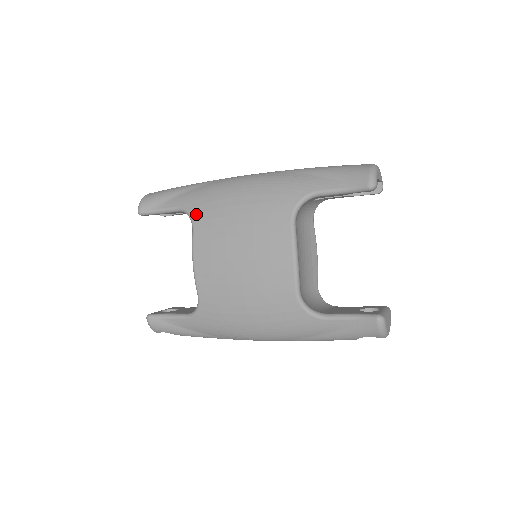
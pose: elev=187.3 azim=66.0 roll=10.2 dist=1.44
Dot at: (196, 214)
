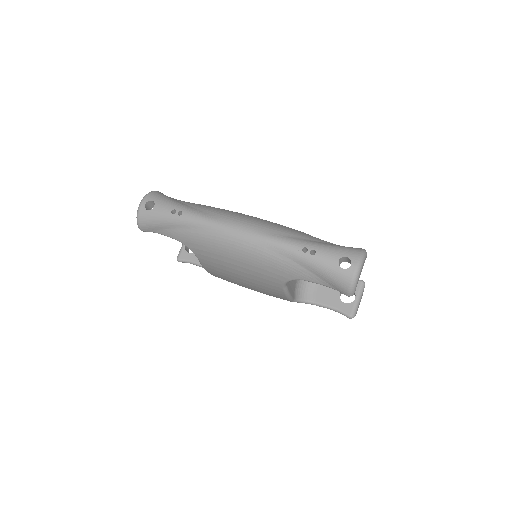
Dot at: (198, 254)
